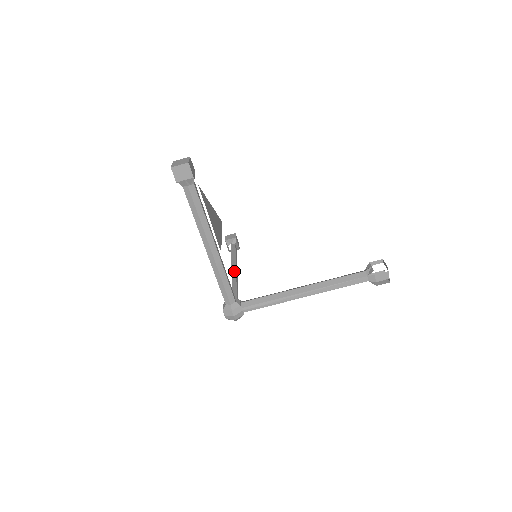
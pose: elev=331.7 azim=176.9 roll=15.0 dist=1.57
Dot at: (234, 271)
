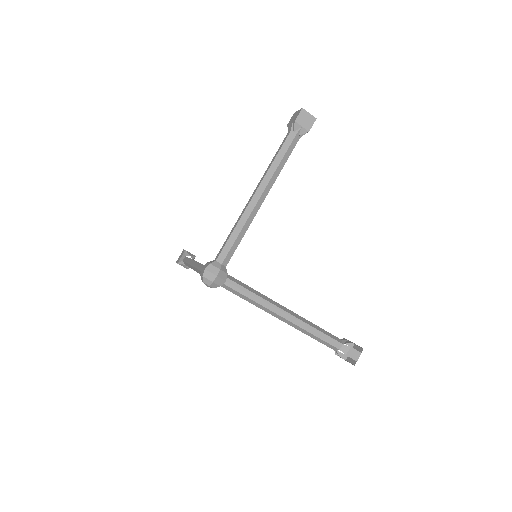
Dot at: occluded
